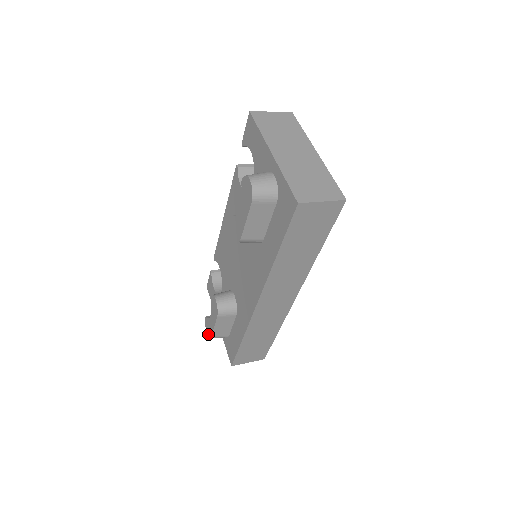
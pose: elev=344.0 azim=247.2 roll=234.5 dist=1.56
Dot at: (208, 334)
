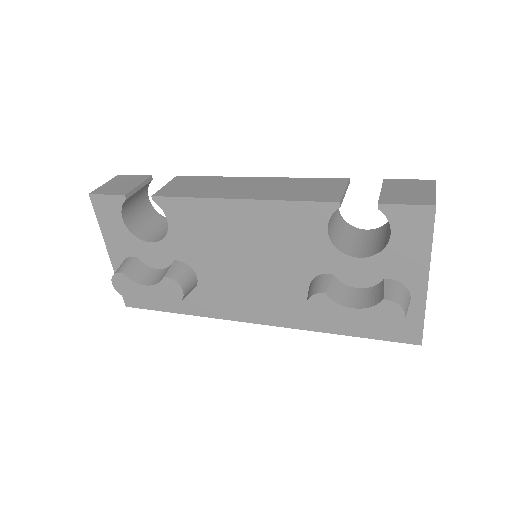
Dot at: (118, 290)
